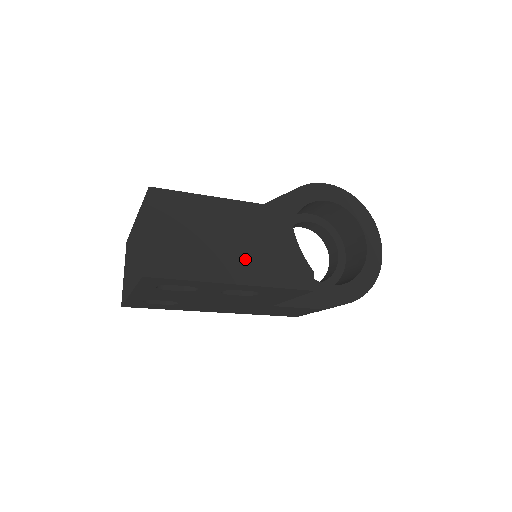
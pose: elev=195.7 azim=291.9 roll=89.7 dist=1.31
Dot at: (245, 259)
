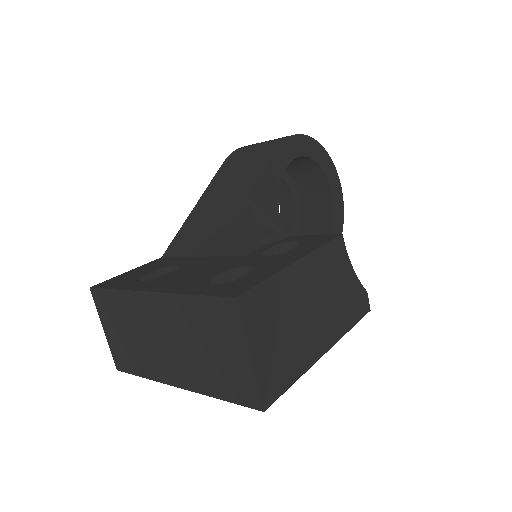
Dot at: (327, 319)
